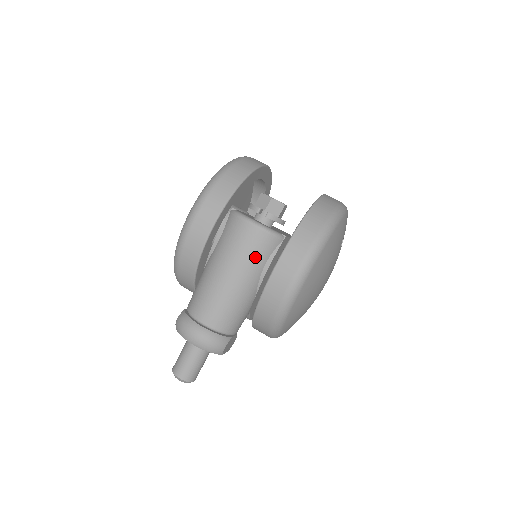
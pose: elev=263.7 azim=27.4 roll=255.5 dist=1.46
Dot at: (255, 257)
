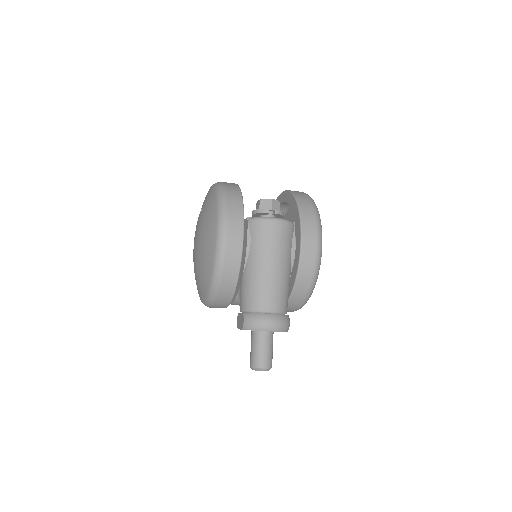
Dot at: (286, 244)
